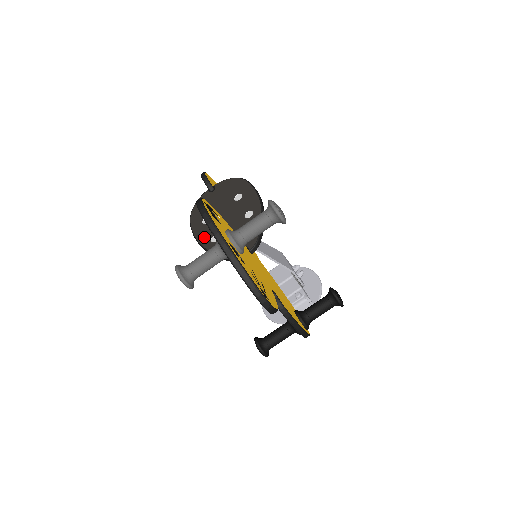
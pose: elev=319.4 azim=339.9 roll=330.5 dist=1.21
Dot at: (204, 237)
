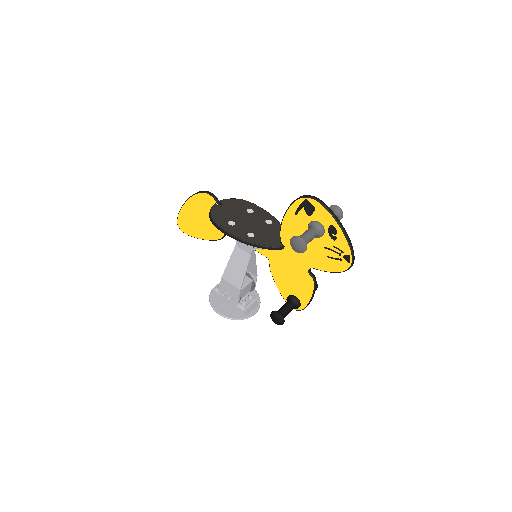
Dot at: (240, 234)
